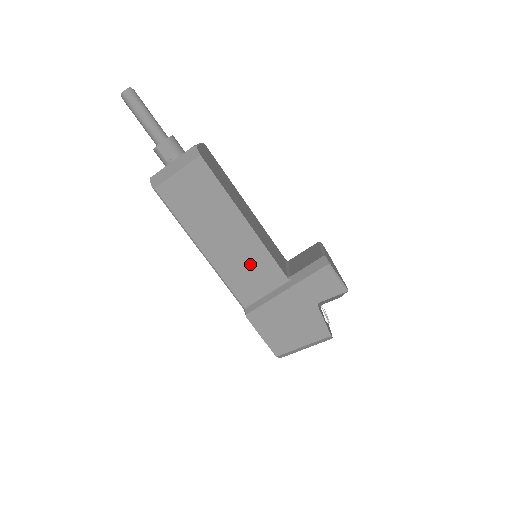
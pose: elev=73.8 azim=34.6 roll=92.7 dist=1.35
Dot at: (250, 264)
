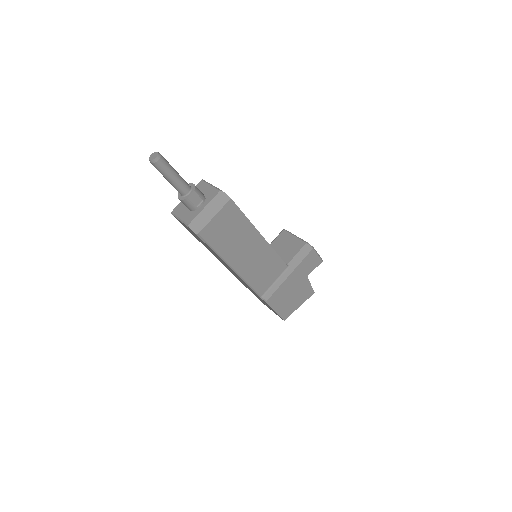
Dot at: (265, 265)
